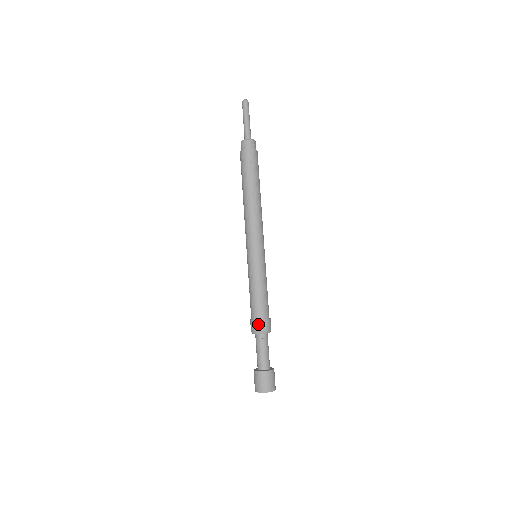
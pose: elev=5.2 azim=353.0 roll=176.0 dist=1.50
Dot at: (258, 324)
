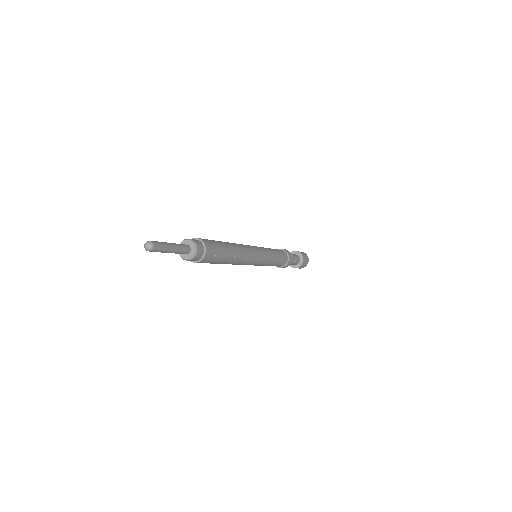
Dot at: (288, 265)
